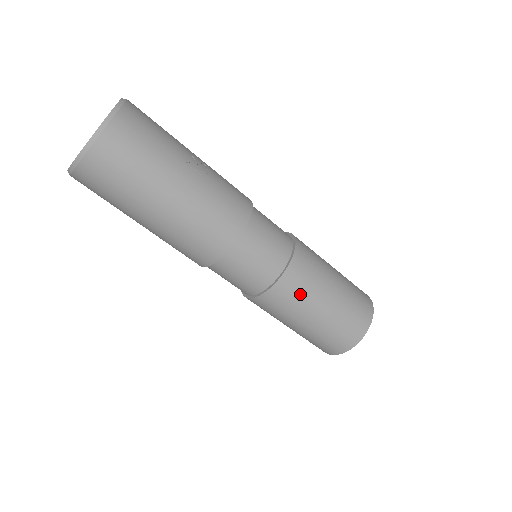
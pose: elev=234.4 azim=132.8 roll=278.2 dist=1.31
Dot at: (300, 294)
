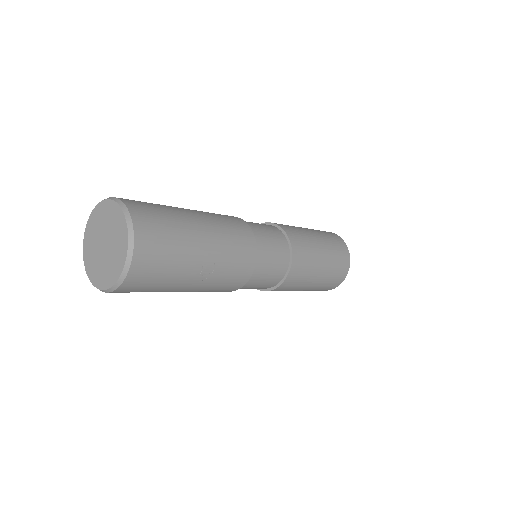
Dot at: occluded
